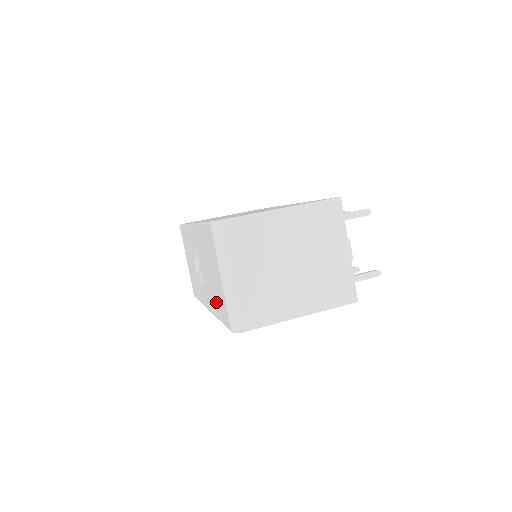
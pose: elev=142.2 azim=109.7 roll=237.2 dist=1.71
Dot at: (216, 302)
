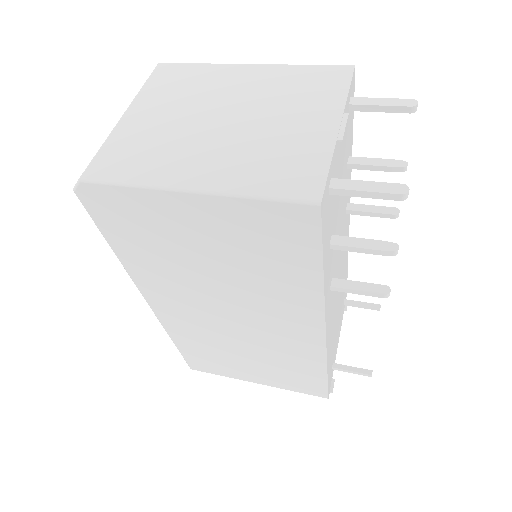
Dot at: occluded
